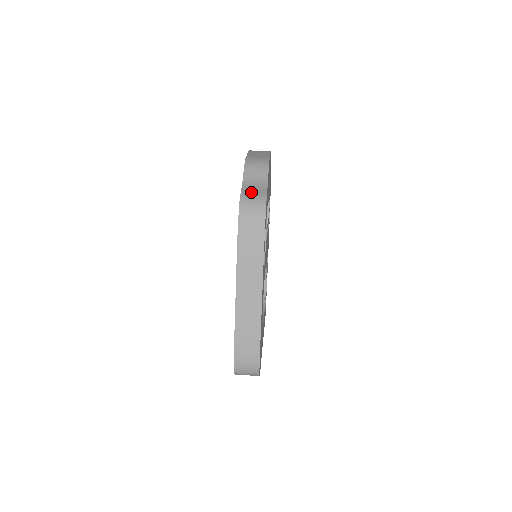
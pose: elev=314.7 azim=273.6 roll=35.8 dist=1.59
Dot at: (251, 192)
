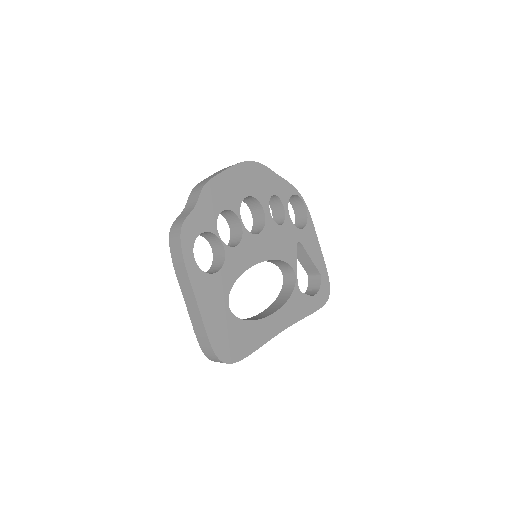
Dot at: (180, 218)
